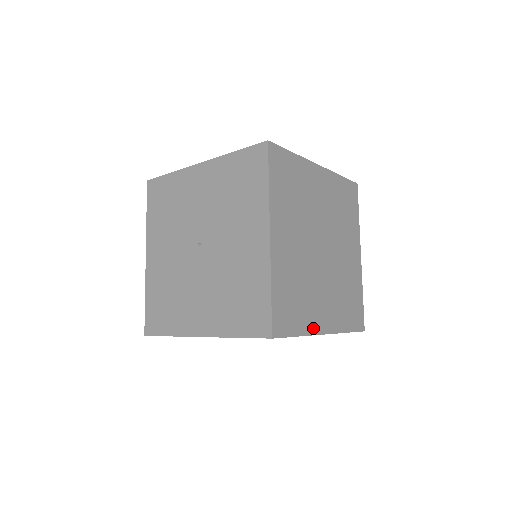
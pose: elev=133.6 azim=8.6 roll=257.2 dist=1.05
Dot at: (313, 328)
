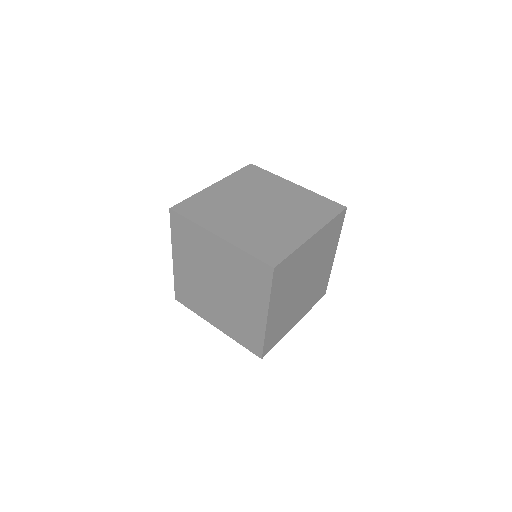
Dot at: (209, 227)
